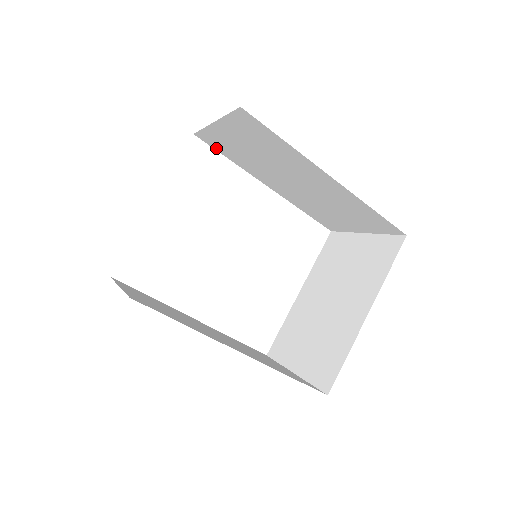
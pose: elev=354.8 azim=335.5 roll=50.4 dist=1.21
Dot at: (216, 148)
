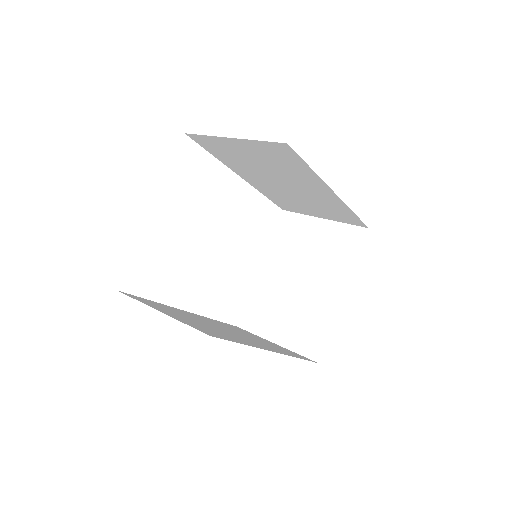
Dot at: (205, 147)
